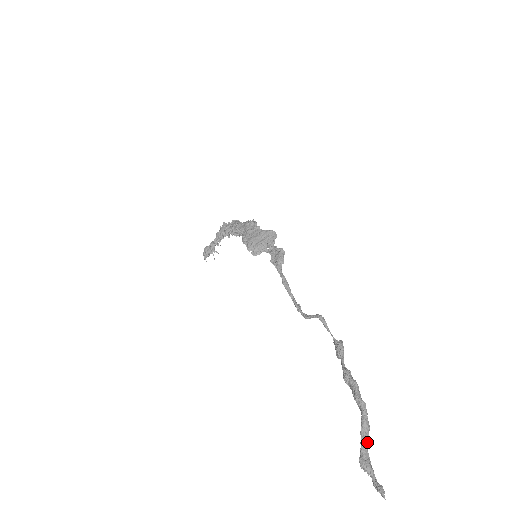
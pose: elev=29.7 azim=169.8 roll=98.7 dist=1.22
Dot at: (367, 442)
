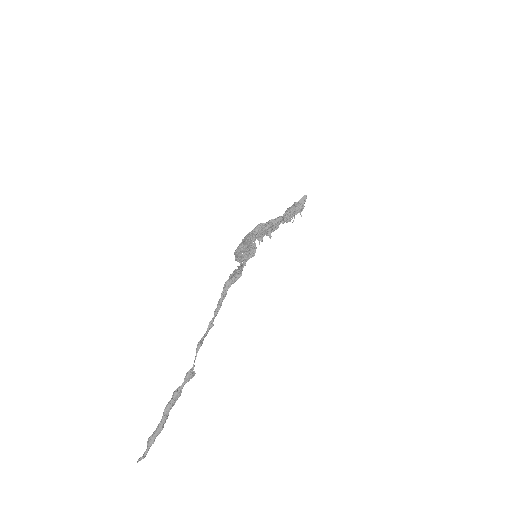
Dot at: (156, 434)
